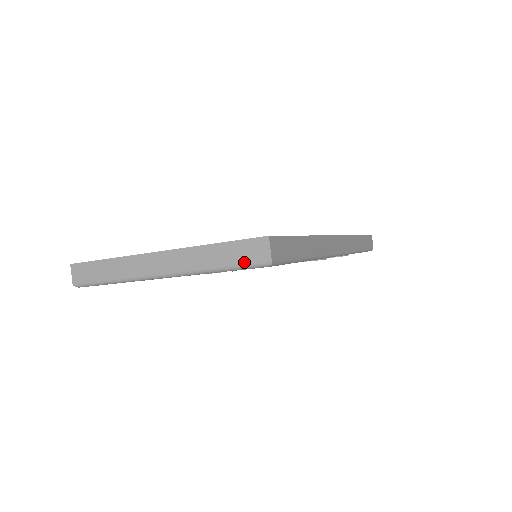
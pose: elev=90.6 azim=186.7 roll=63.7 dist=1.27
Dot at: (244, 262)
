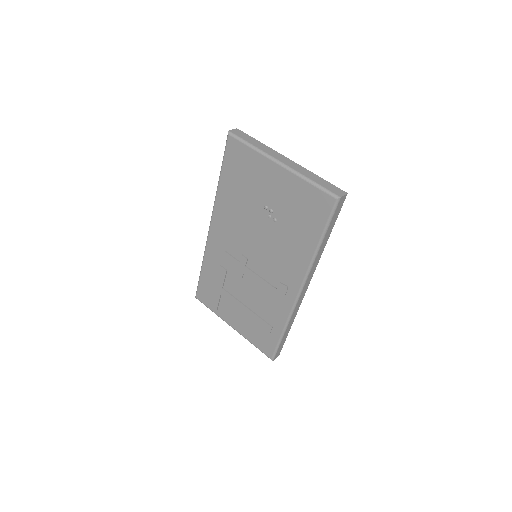
Dot at: (328, 189)
